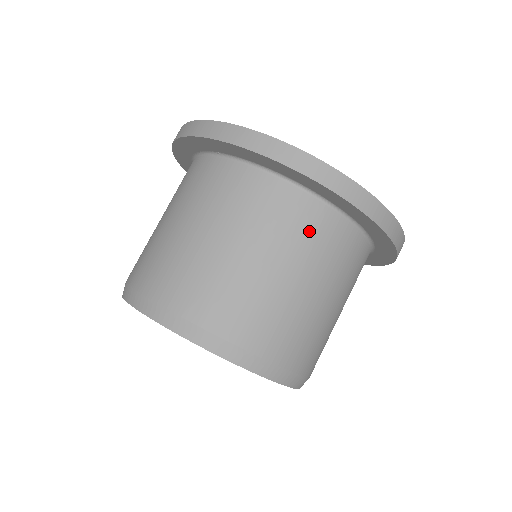
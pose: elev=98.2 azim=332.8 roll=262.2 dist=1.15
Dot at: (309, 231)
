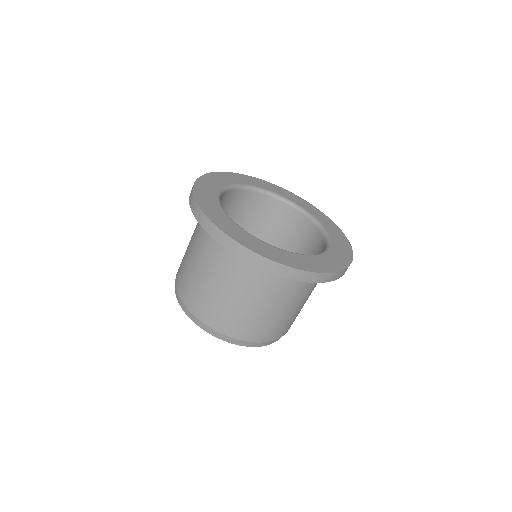
Dot at: (270, 283)
